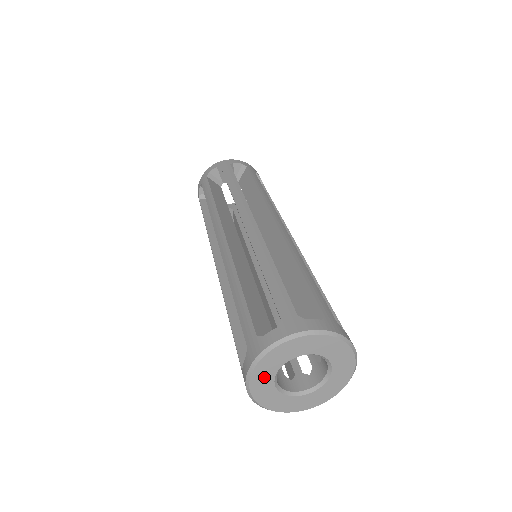
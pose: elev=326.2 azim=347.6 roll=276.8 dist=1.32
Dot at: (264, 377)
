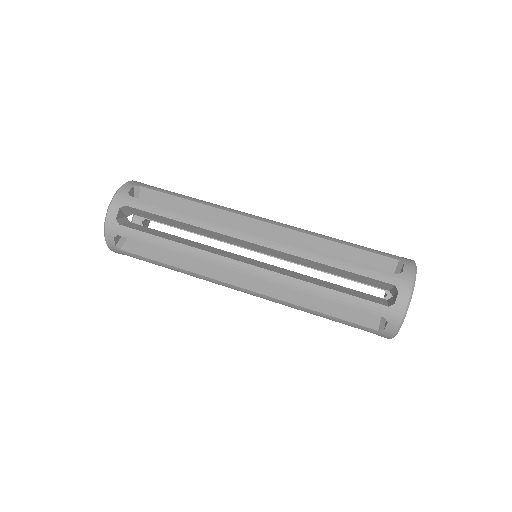
Dot at: occluded
